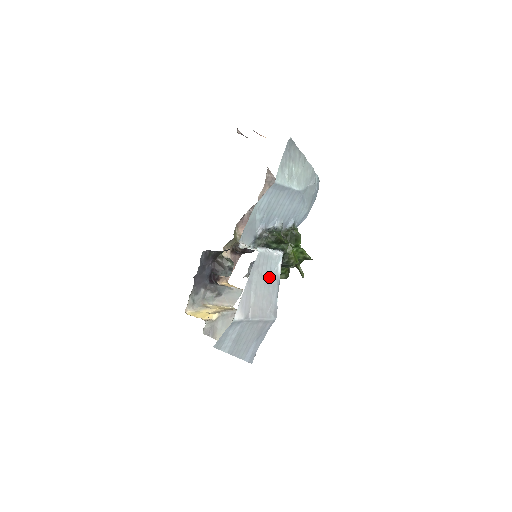
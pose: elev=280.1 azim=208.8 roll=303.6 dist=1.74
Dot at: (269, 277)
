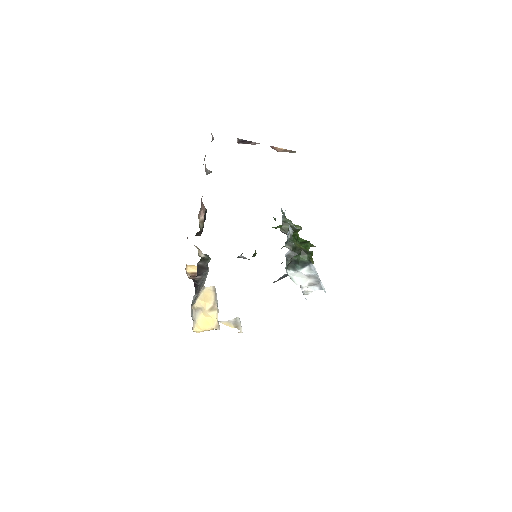
Dot at: occluded
